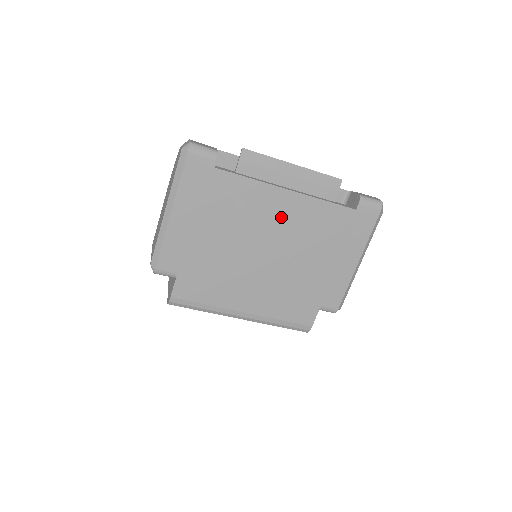
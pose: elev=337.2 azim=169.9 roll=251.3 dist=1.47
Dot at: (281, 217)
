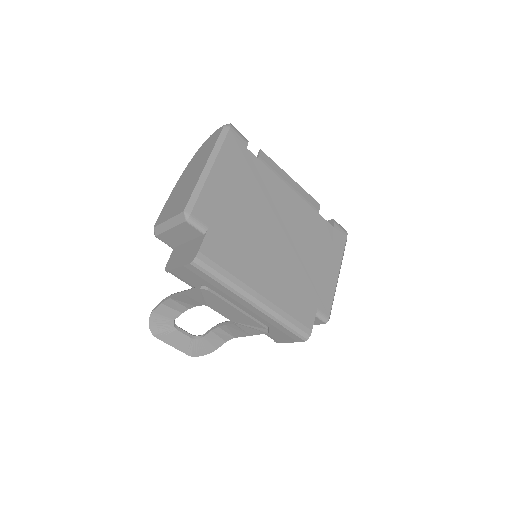
Dot at: (288, 210)
